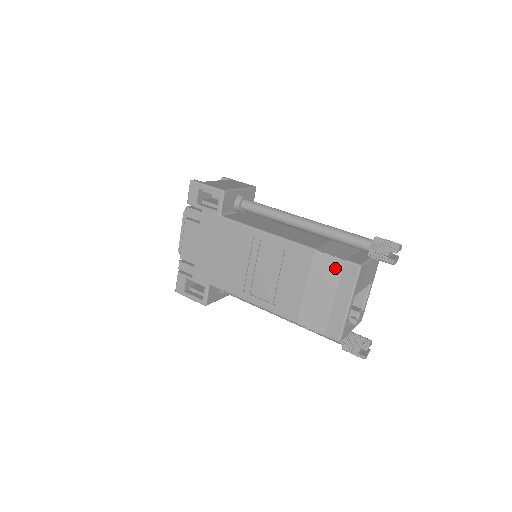
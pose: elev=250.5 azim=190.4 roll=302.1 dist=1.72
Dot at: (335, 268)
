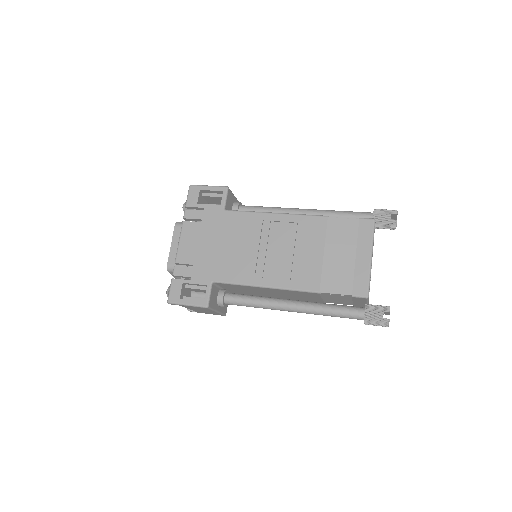
Dot at: (351, 227)
